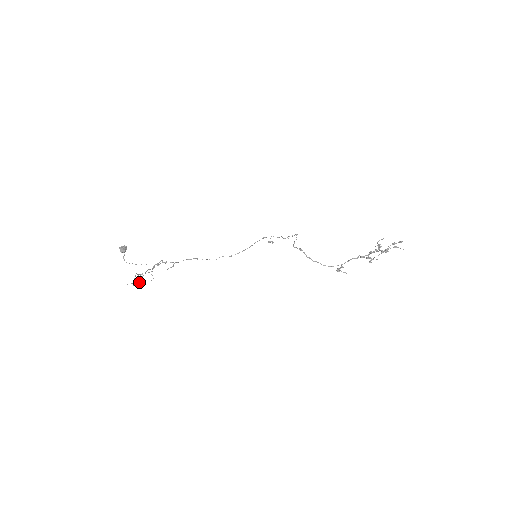
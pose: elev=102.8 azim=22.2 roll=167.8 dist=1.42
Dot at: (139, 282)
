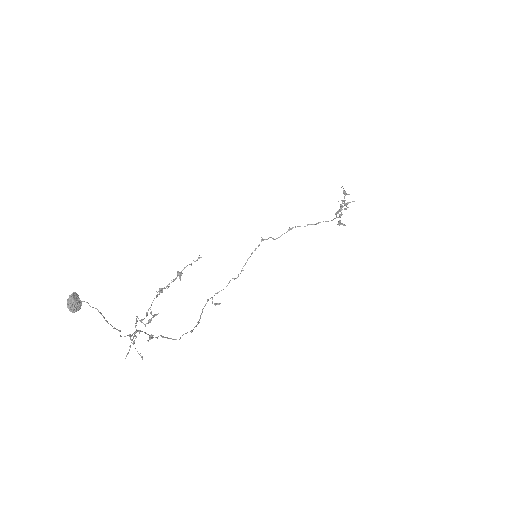
Dot at: occluded
